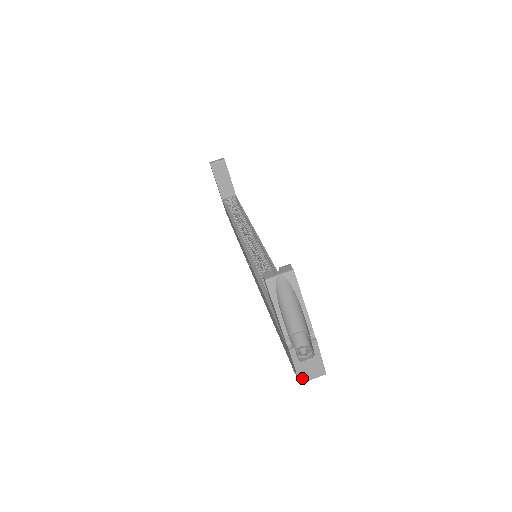
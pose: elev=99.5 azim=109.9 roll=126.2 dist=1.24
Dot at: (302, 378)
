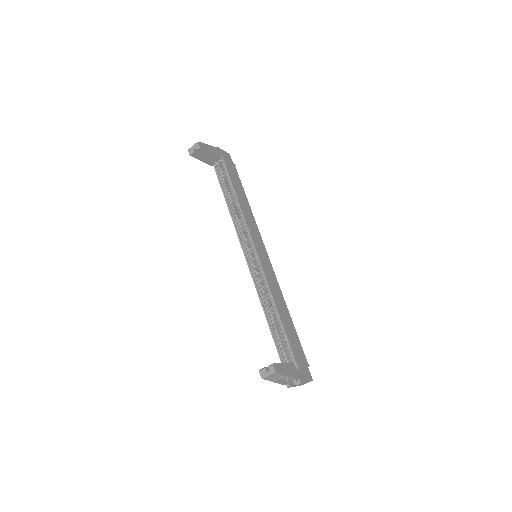
Dot at: (300, 385)
